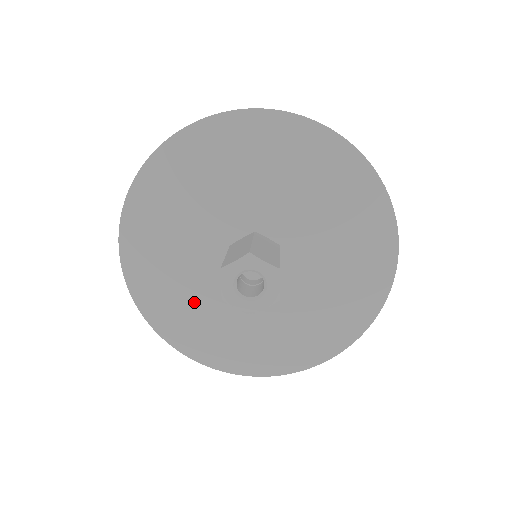
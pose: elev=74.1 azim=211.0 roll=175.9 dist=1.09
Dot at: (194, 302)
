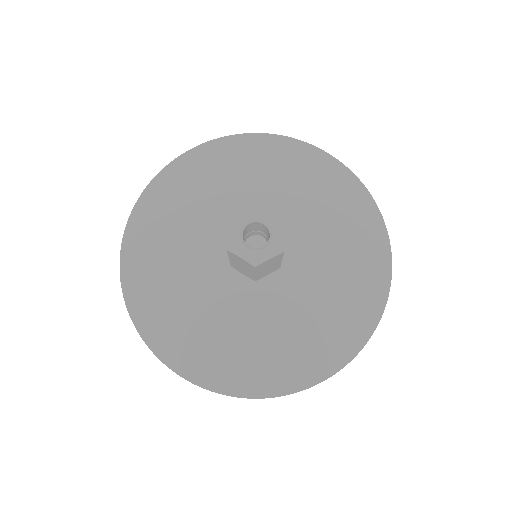
Dot at: (265, 338)
